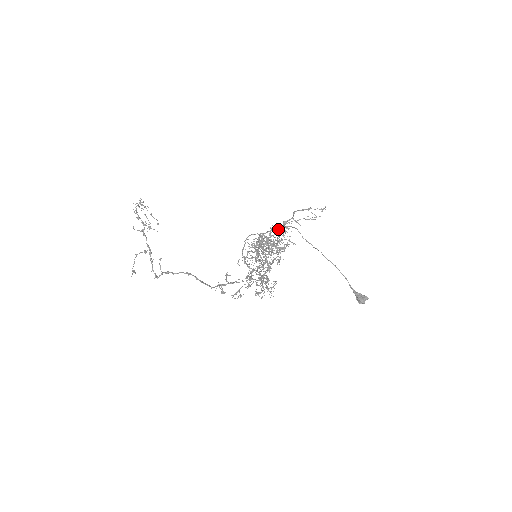
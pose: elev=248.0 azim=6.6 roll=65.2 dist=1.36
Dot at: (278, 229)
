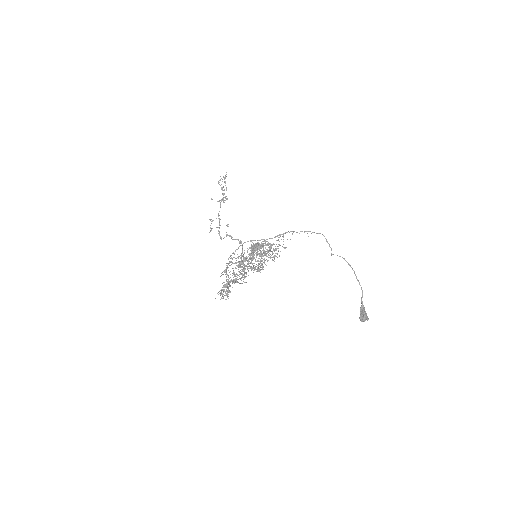
Dot at: (256, 247)
